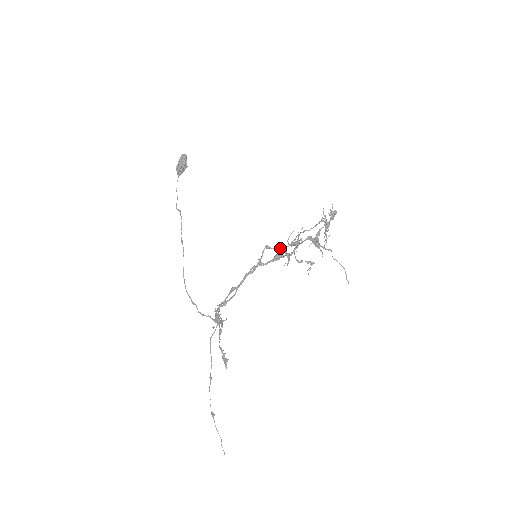
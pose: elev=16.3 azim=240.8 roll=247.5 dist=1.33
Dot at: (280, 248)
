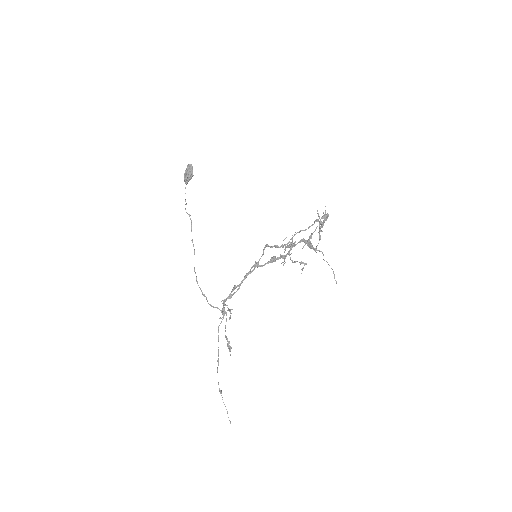
Dot at: (278, 247)
